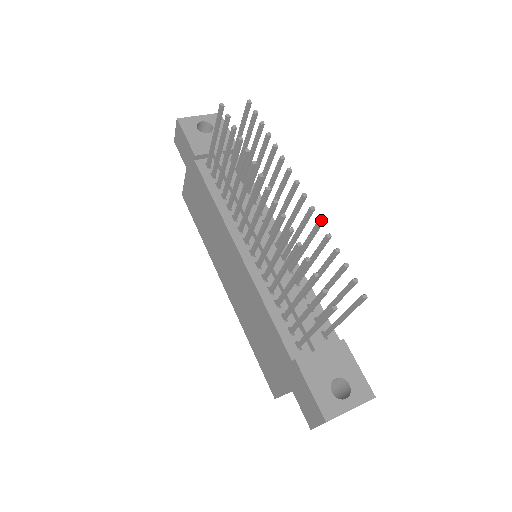
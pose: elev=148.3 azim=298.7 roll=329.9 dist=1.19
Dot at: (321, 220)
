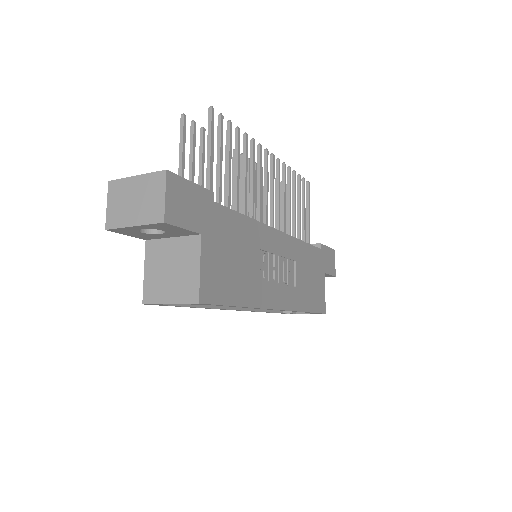
Dot at: (253, 138)
